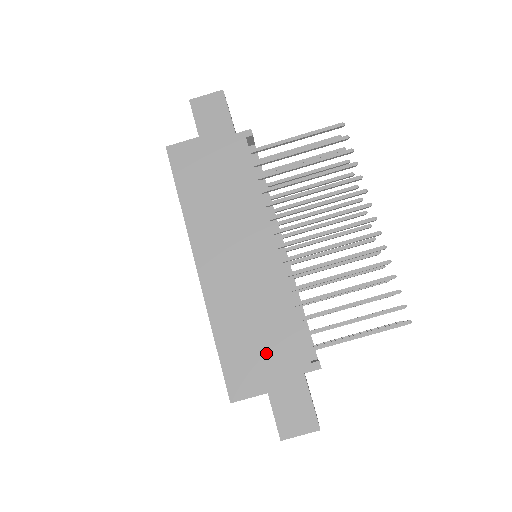
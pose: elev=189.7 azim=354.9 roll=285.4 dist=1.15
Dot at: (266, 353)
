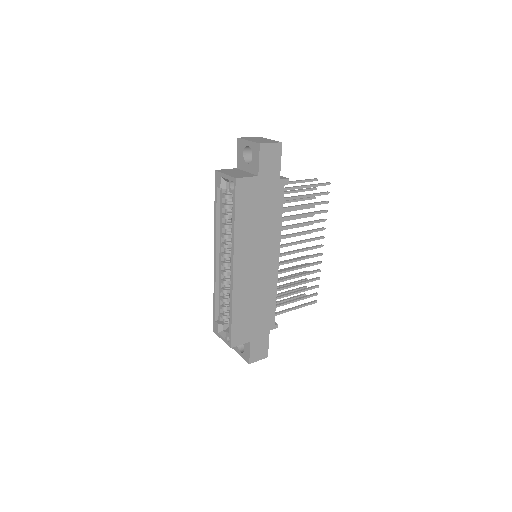
Dot at: (256, 321)
